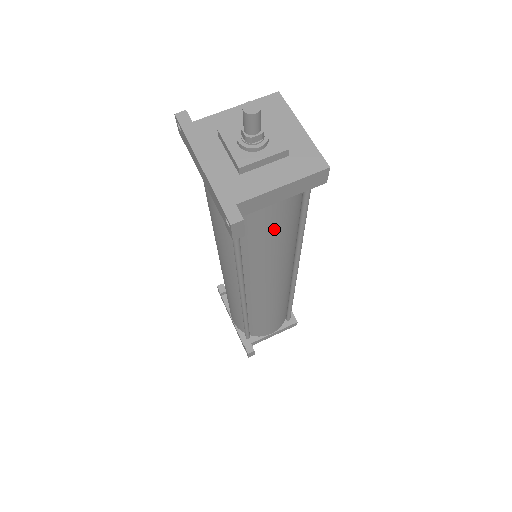
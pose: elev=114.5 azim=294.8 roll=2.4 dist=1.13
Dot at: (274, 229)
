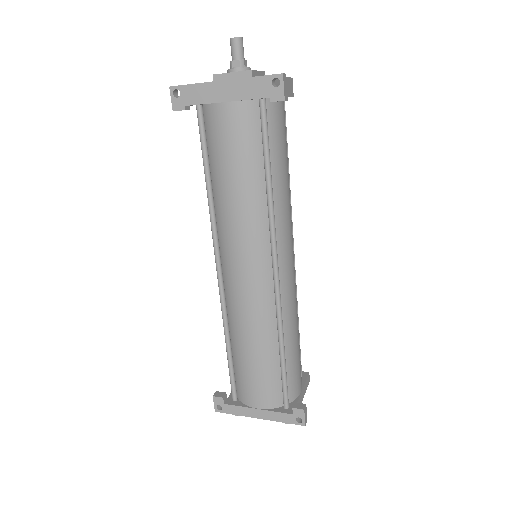
Dot at: (284, 140)
